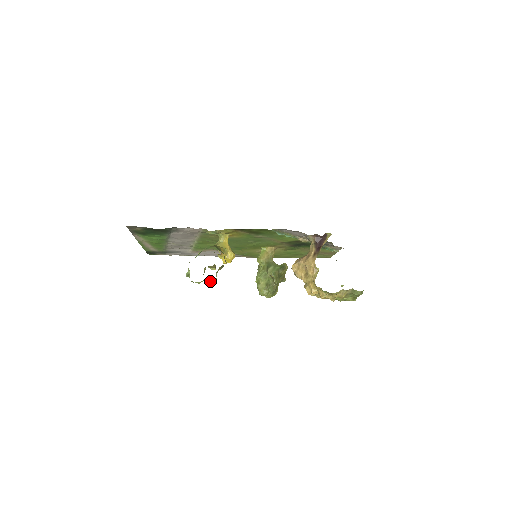
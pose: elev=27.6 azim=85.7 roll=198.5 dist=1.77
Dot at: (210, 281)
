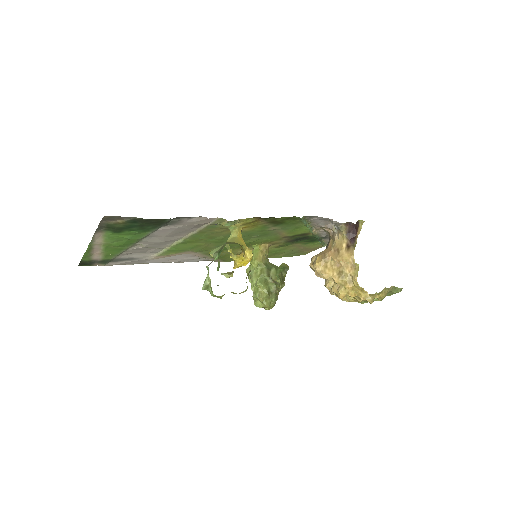
Dot at: (239, 293)
